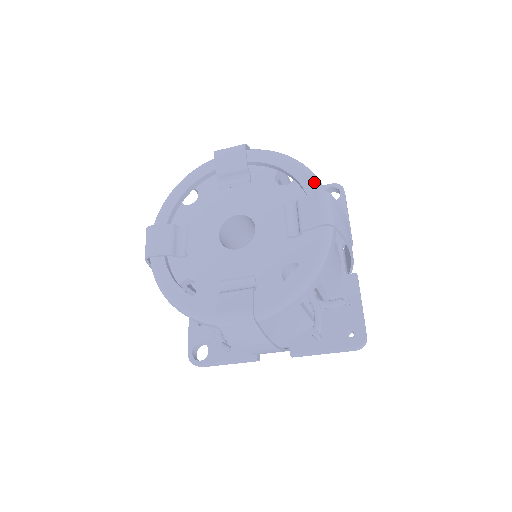
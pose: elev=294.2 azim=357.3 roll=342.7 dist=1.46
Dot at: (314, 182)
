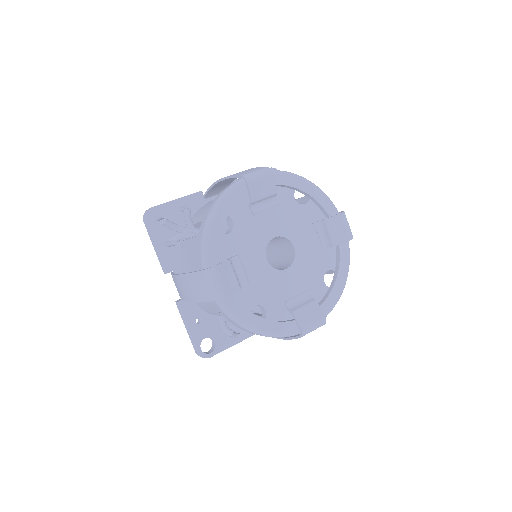
Dot at: (329, 202)
